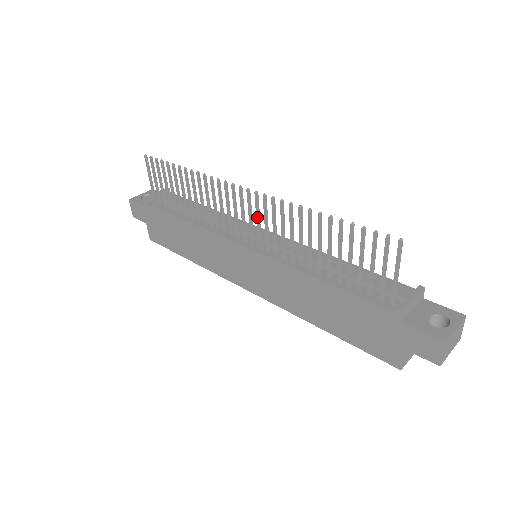
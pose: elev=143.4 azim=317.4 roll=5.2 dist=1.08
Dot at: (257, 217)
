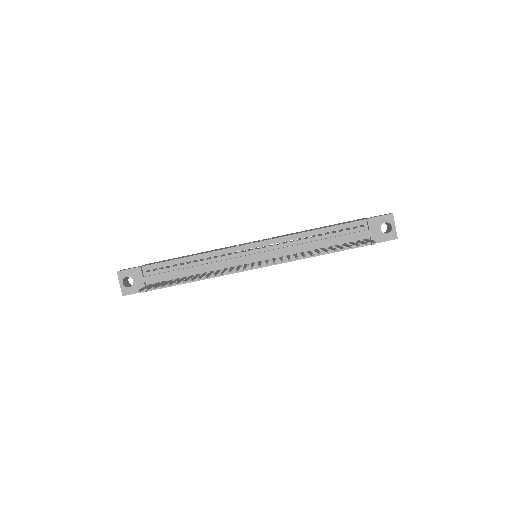
Dot at: occluded
